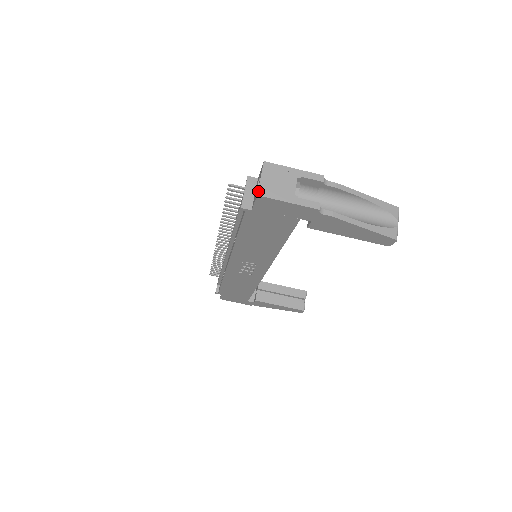
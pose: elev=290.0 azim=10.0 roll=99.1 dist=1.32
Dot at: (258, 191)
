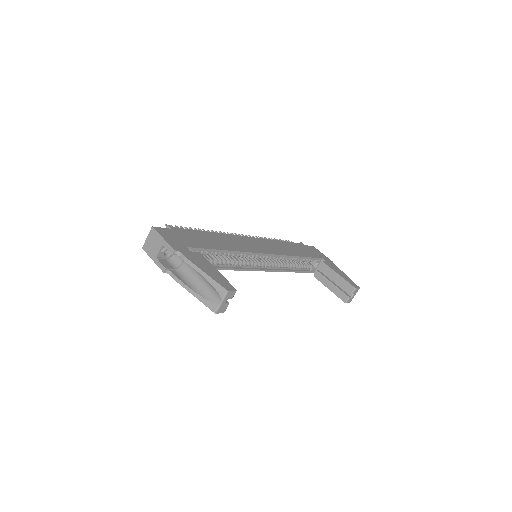
Dot at: (143, 246)
